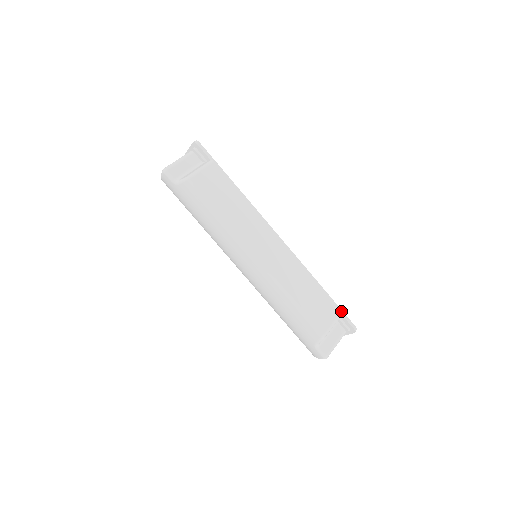
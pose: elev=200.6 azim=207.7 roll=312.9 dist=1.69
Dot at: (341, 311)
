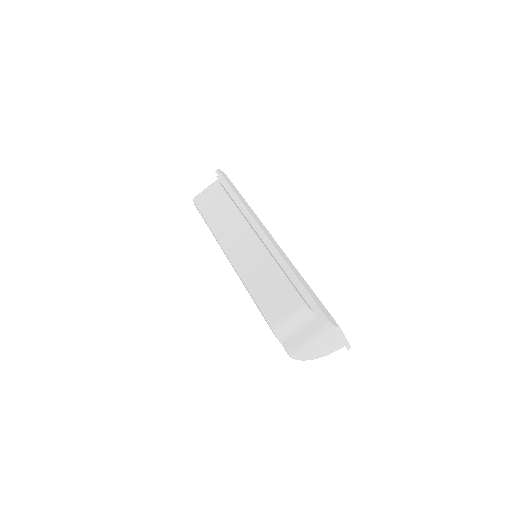
Dot at: (304, 301)
